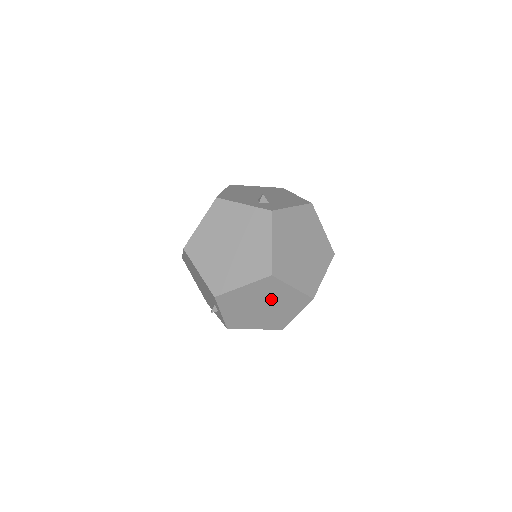
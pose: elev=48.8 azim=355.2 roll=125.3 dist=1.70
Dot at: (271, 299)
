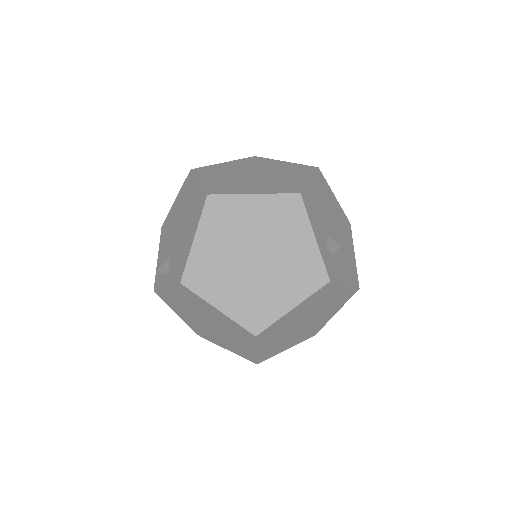
Dot at: (225, 331)
